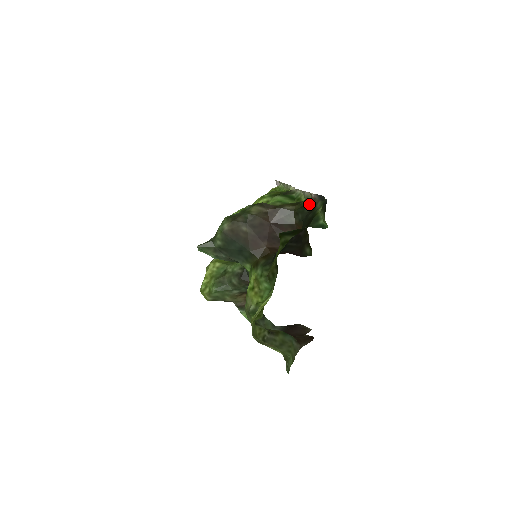
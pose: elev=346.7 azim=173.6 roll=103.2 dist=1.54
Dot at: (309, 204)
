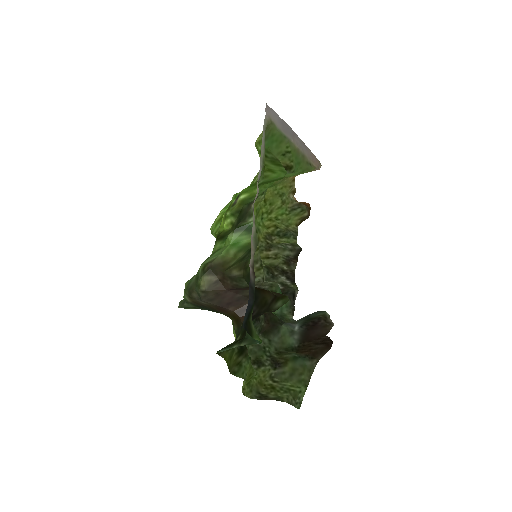
Dot at: occluded
